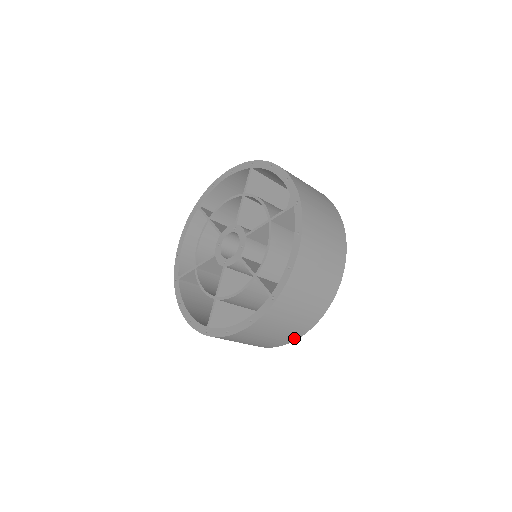
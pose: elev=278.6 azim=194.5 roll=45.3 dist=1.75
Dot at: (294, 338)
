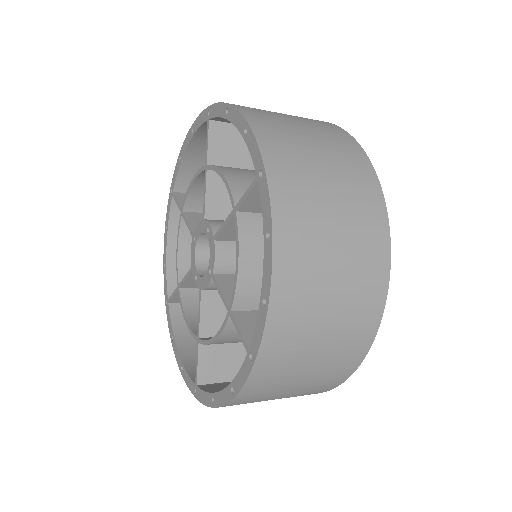
Dot at: (383, 249)
